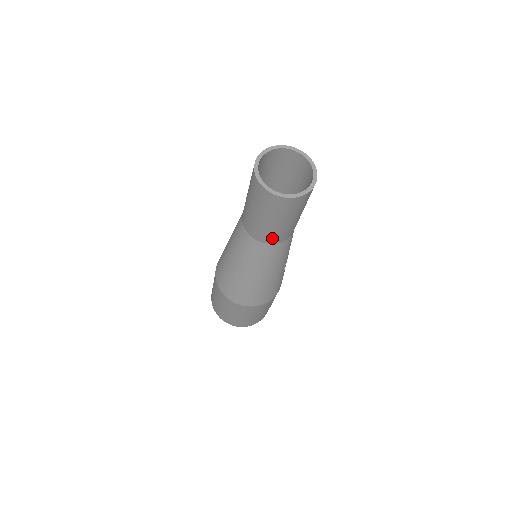
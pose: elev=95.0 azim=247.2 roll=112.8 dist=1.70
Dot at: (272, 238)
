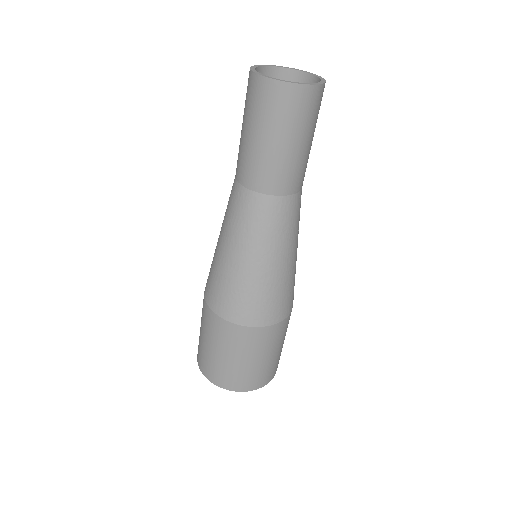
Dot at: (285, 182)
